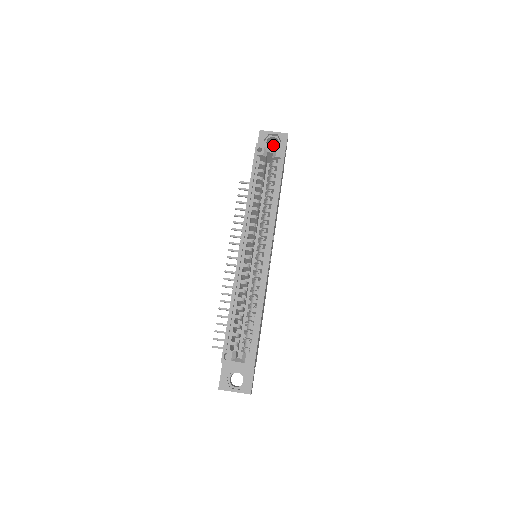
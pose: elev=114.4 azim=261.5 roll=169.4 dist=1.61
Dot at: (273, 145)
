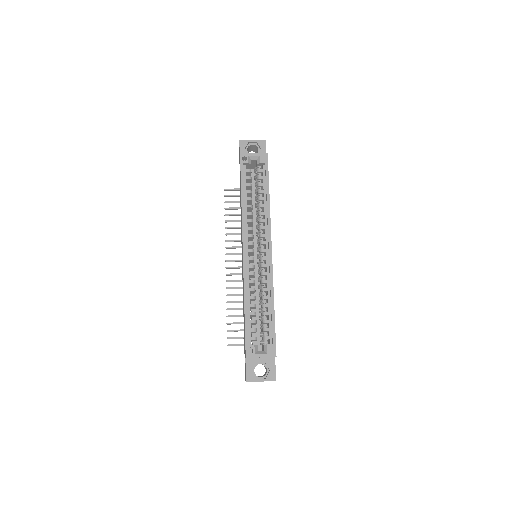
Dot at: (256, 153)
